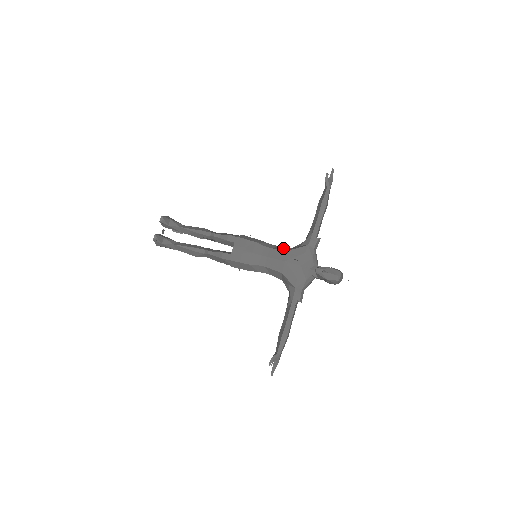
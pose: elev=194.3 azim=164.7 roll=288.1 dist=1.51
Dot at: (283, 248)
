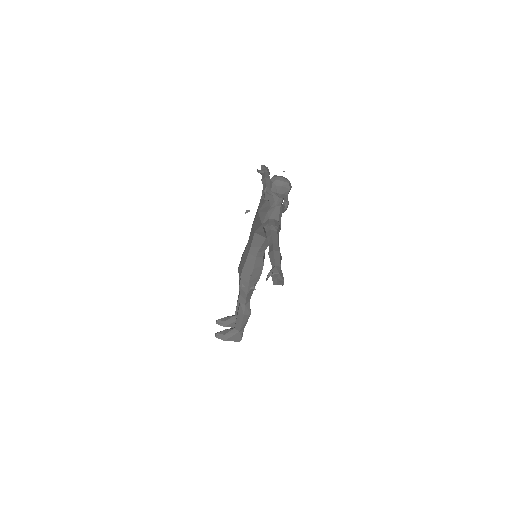
Dot at: occluded
